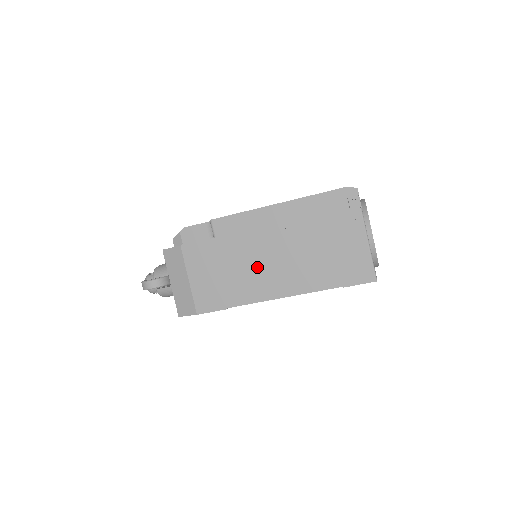
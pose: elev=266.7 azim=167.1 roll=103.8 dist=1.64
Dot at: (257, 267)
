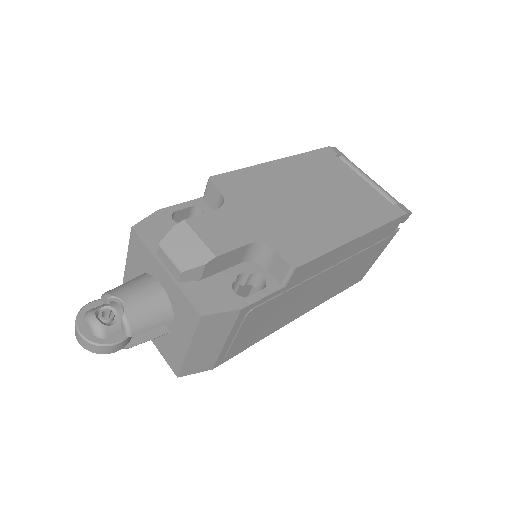
Dot at: (301, 301)
